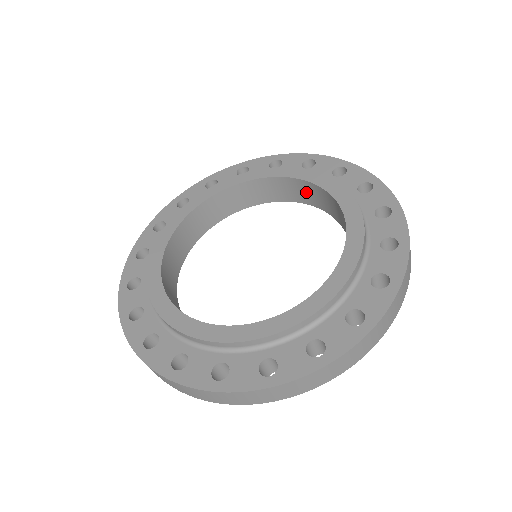
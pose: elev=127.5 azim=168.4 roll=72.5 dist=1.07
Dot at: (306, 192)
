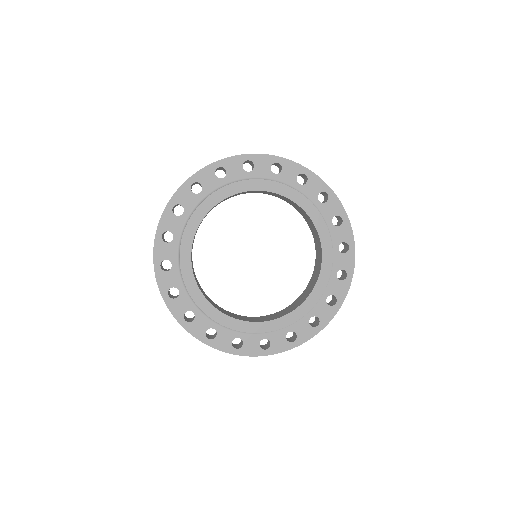
Dot at: occluded
